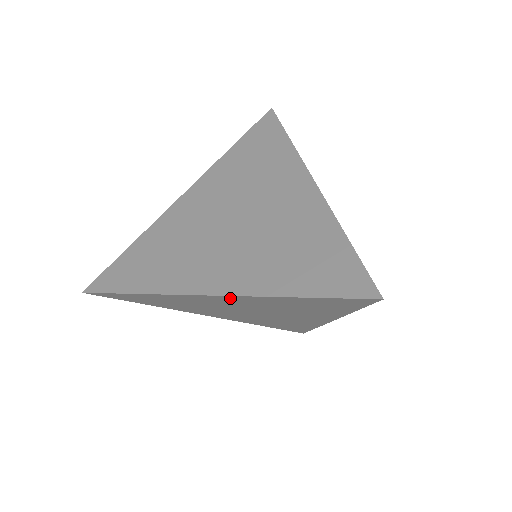
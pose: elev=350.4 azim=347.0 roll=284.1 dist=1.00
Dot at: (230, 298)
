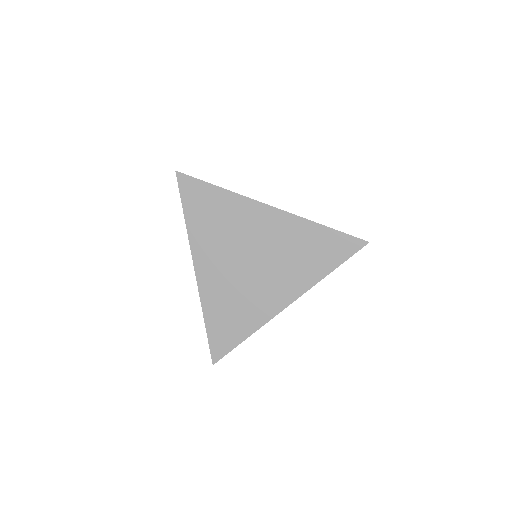
Dot at: occluded
